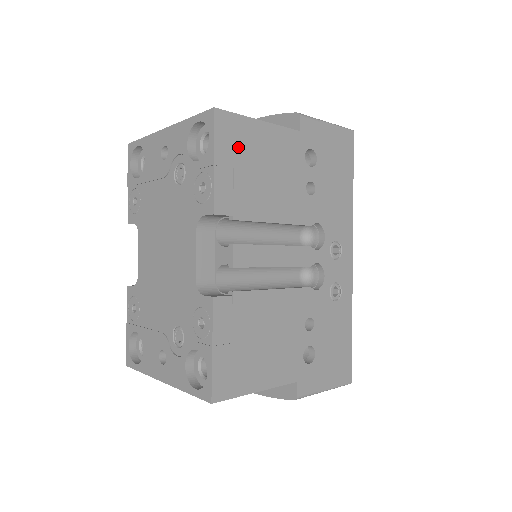
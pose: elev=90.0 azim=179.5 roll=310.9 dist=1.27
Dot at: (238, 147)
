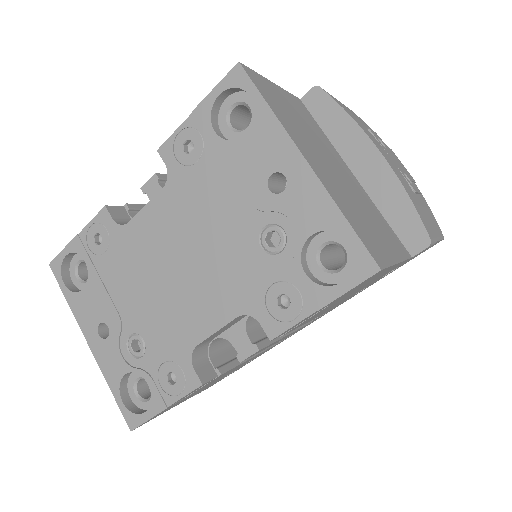
Dot at: (354, 289)
